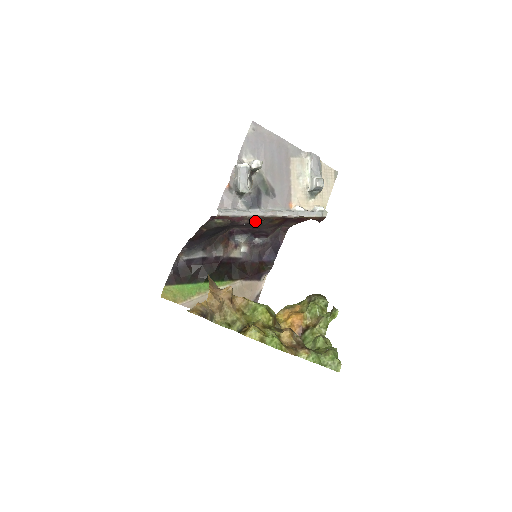
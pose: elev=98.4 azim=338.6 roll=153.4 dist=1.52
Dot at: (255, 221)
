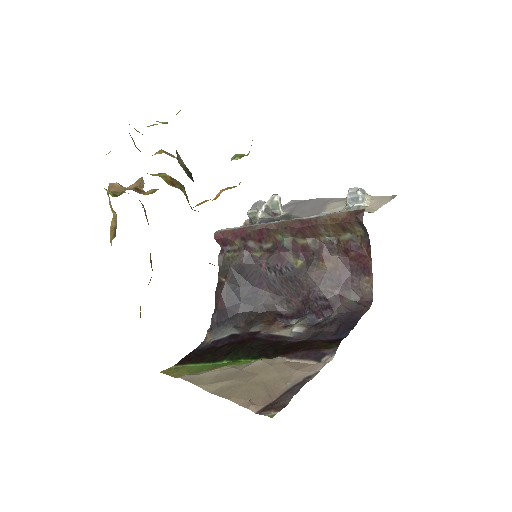
Dot at: (279, 252)
